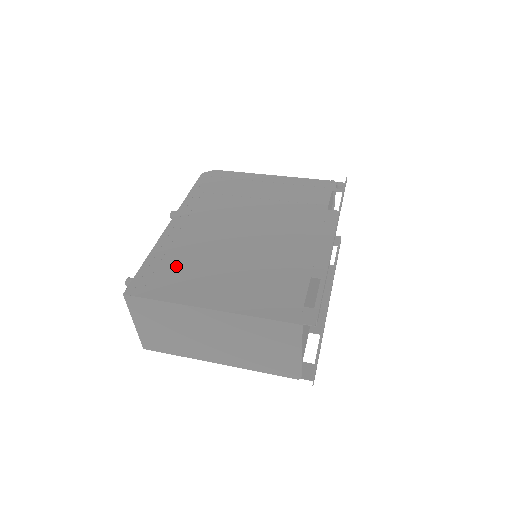
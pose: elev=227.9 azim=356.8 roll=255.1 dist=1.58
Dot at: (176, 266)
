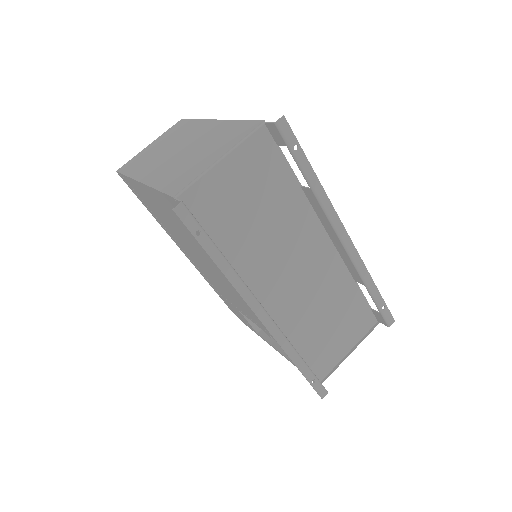
Dot at: occluded
